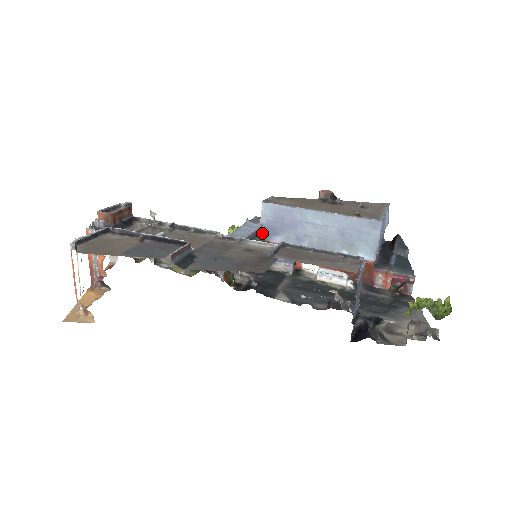
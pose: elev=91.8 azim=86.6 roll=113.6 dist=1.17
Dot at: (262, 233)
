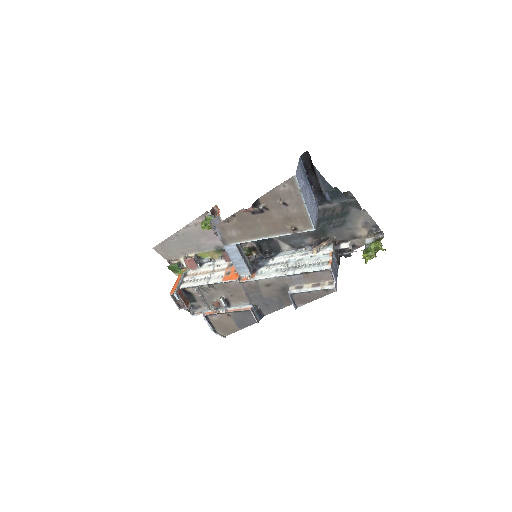
Dot at: occluded
